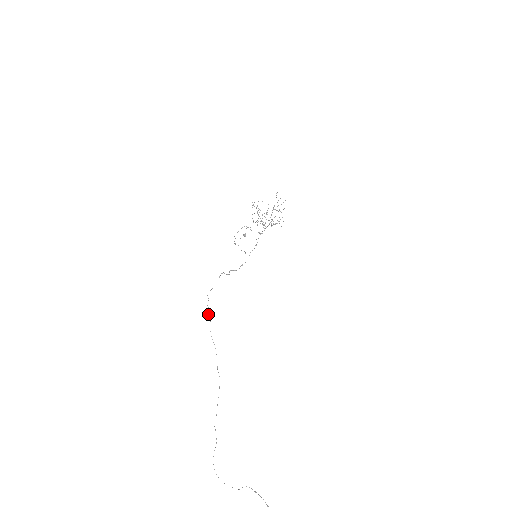
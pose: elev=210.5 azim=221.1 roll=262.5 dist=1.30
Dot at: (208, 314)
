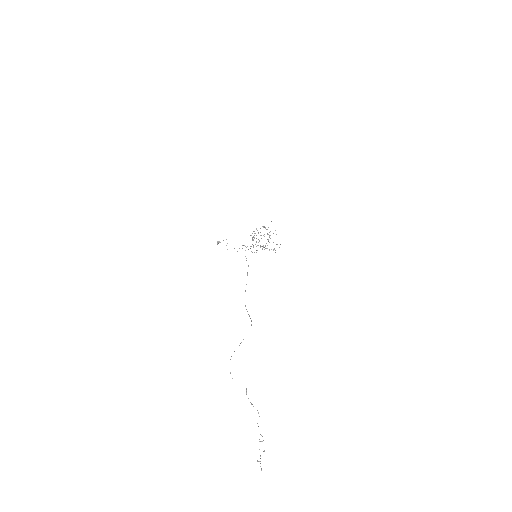
Dot at: (246, 258)
